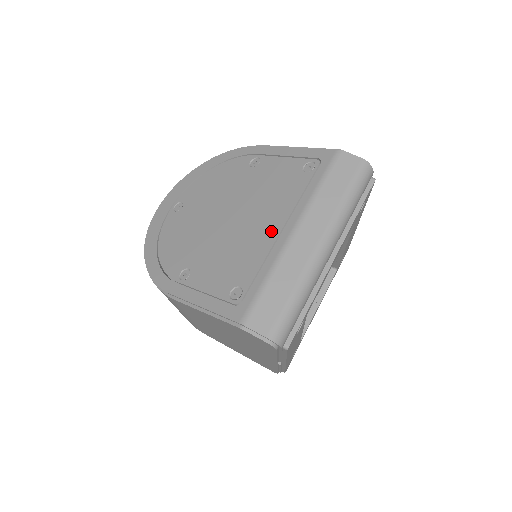
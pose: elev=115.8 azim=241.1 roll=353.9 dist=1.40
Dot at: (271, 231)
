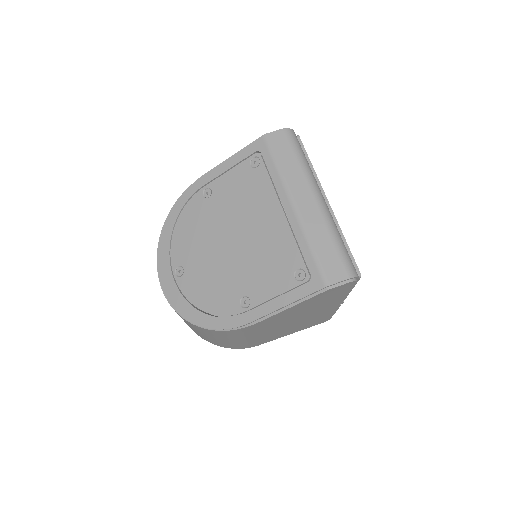
Dot at: (277, 220)
